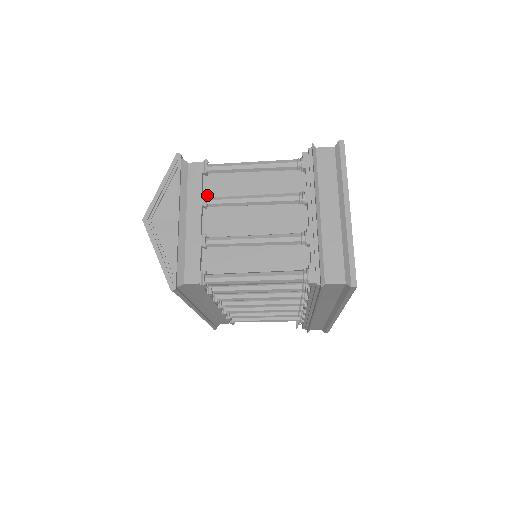
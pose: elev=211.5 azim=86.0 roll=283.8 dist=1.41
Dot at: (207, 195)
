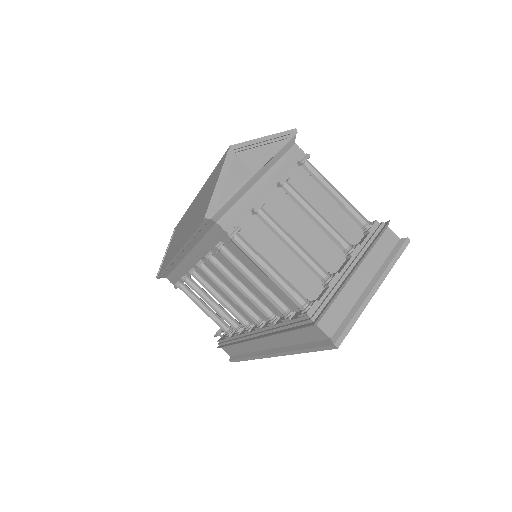
Dot at: occluded
